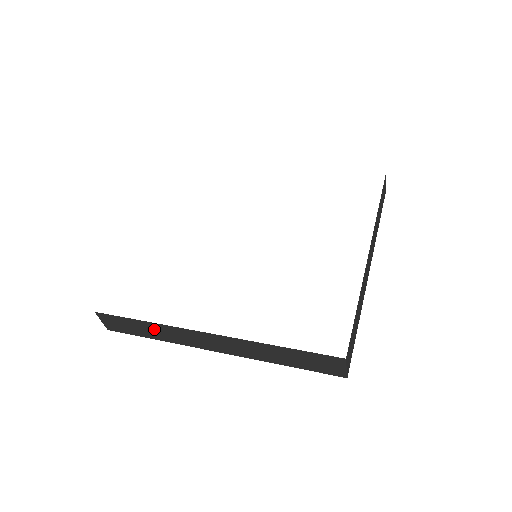
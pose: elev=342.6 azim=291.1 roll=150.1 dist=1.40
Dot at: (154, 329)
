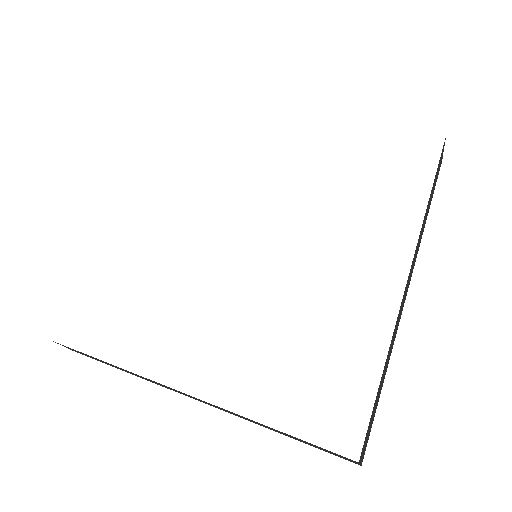
Dot at: occluded
